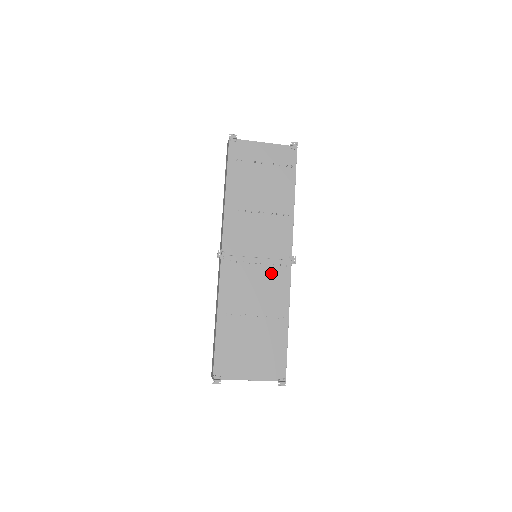
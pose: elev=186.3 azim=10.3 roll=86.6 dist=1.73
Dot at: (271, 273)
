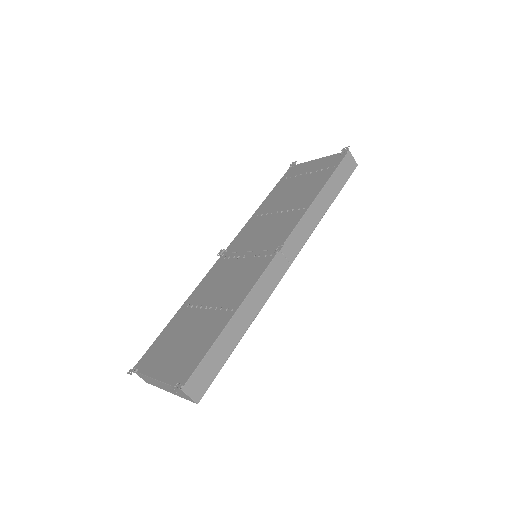
Dot at: (251, 264)
